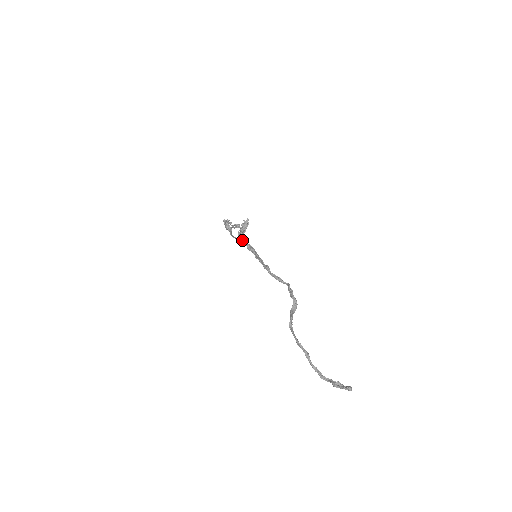
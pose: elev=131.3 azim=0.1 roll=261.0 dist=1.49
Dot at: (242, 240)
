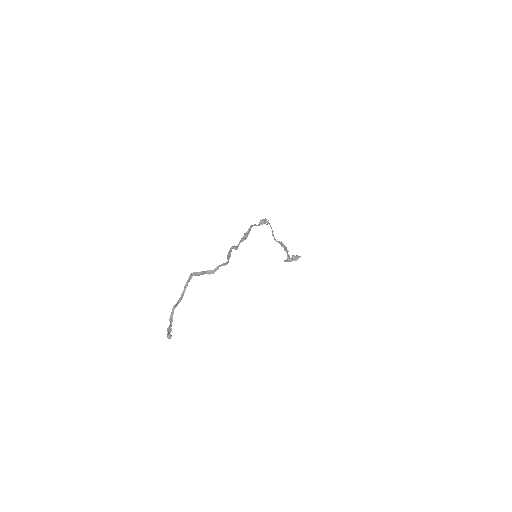
Dot at: (250, 228)
